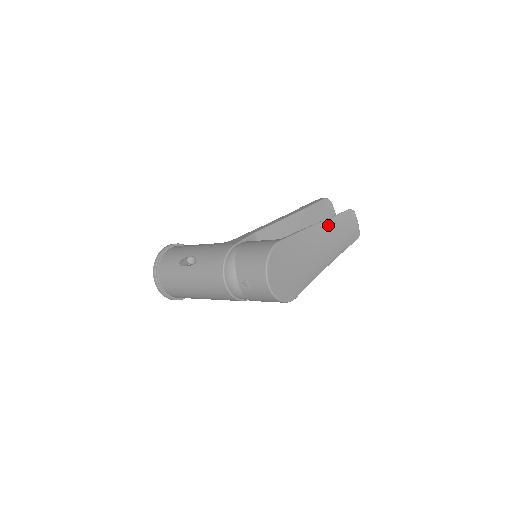
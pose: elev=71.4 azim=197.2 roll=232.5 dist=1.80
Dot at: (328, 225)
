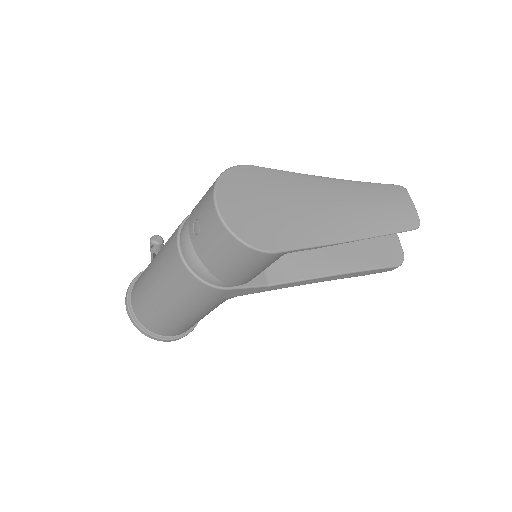
Dot at: (352, 186)
